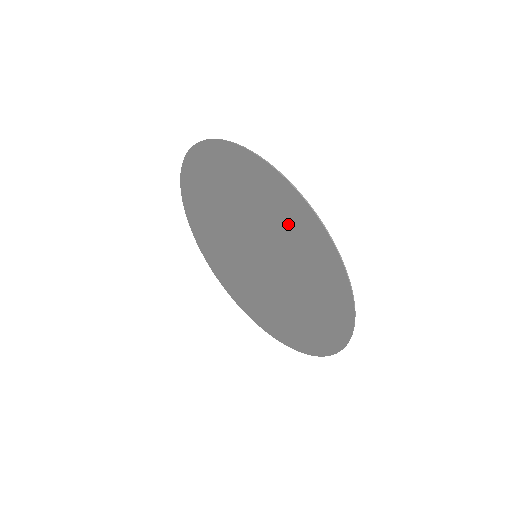
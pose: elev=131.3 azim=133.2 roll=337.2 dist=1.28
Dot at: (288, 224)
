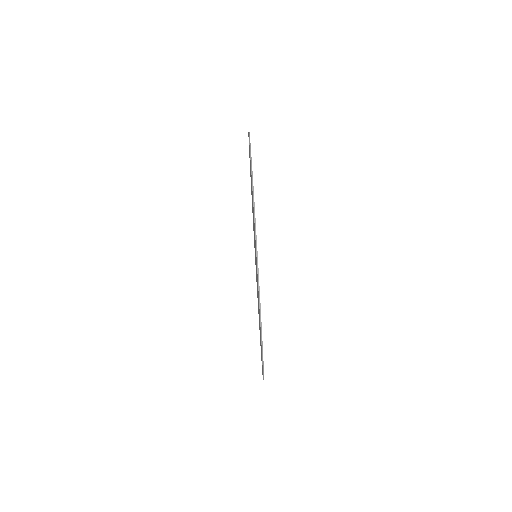
Dot at: occluded
